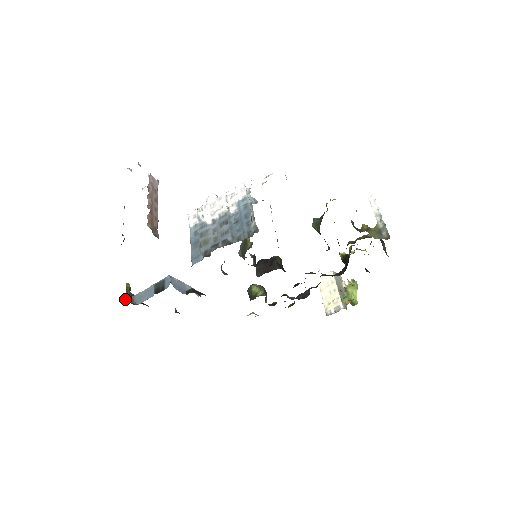
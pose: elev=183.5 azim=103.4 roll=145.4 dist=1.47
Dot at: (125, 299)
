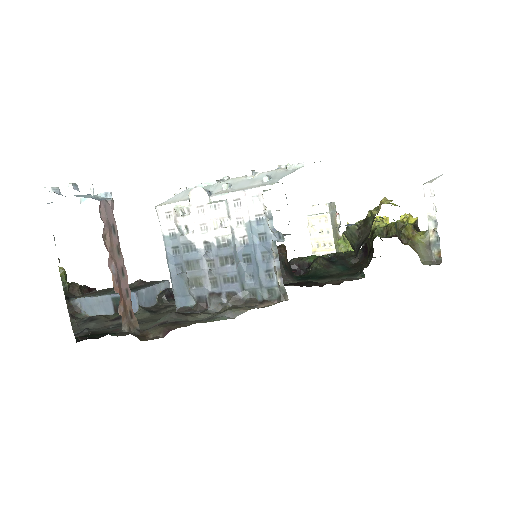
Dot at: (67, 306)
